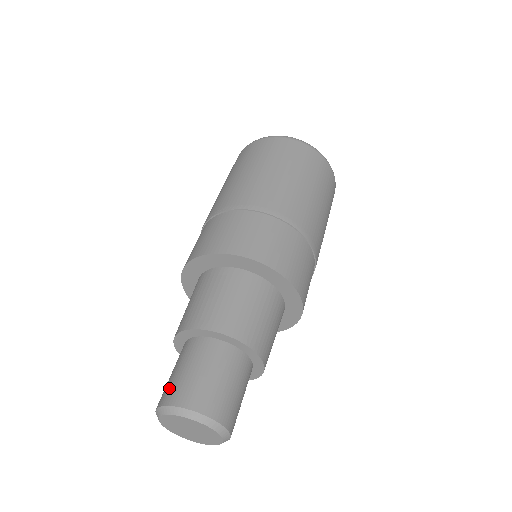
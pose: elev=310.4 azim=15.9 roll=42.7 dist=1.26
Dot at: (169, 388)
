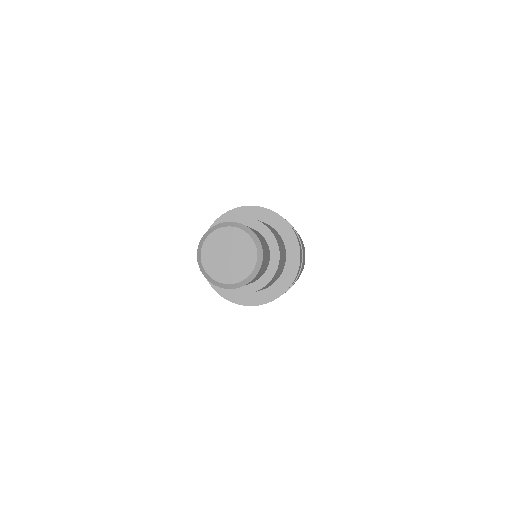
Dot at: occluded
